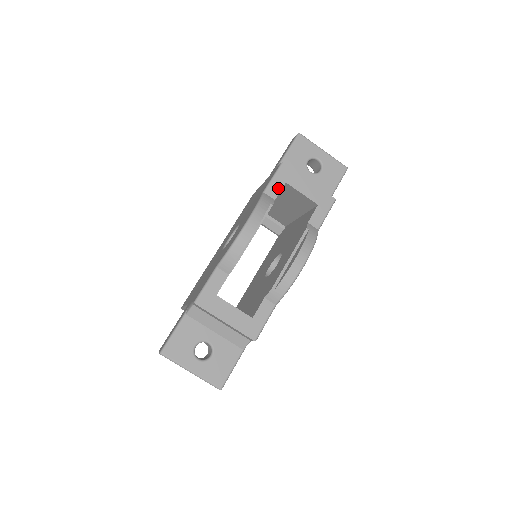
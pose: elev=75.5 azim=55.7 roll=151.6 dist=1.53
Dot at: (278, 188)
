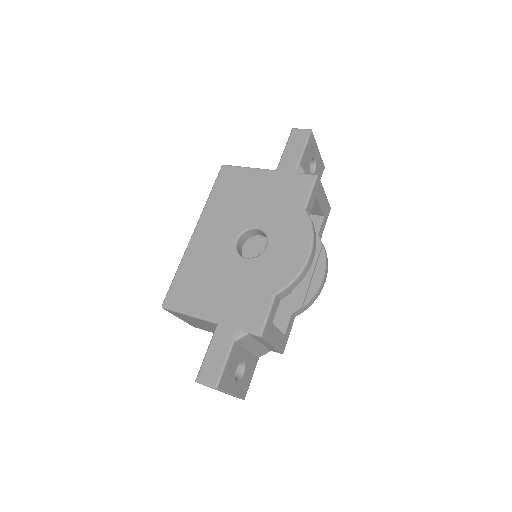
Dot at: (312, 203)
